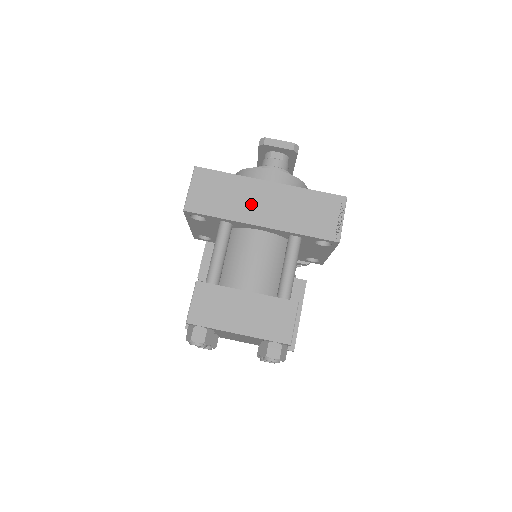
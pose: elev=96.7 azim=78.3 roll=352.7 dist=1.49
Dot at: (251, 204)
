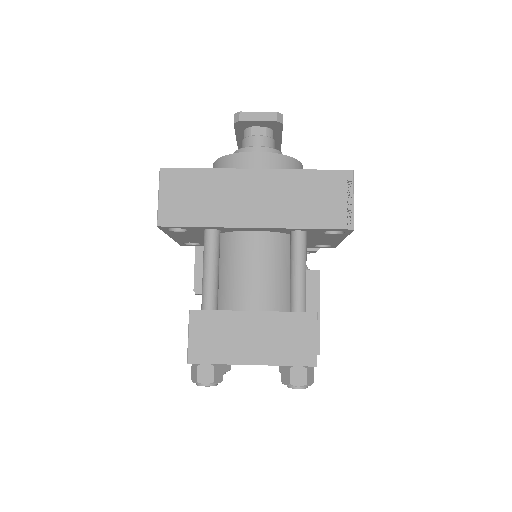
Dot at: (237, 202)
